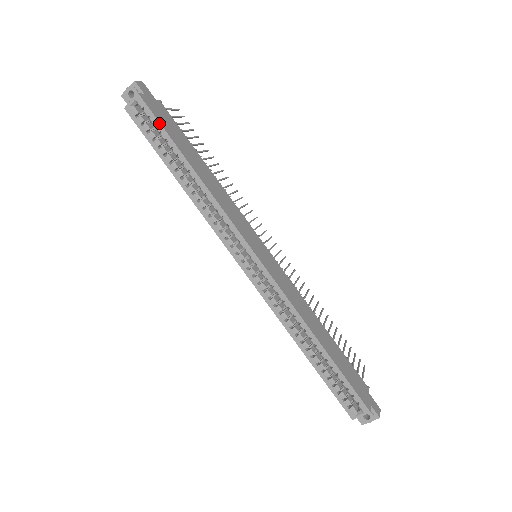
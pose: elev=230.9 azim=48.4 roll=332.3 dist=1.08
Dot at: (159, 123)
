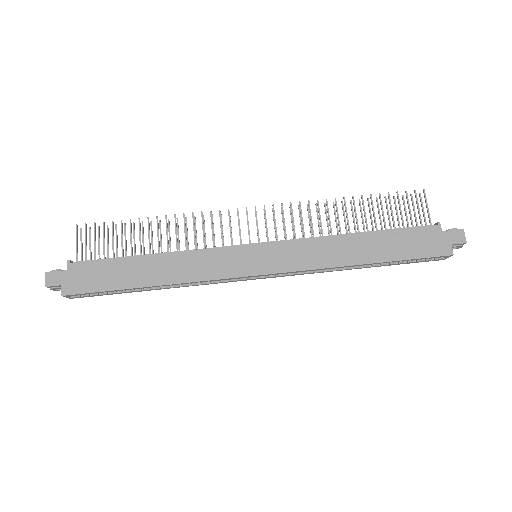
Dot at: occluded
